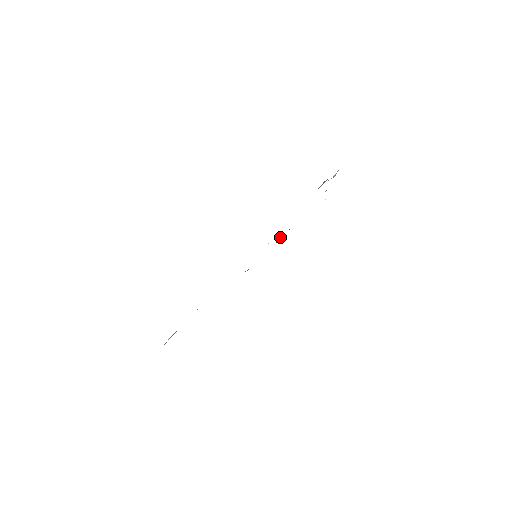
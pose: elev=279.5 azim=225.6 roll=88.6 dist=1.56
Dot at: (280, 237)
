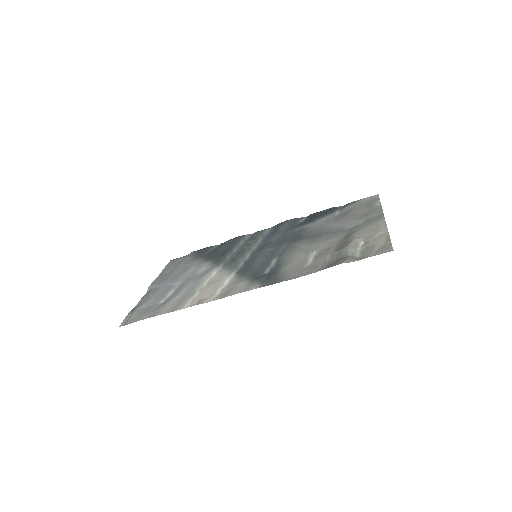
Dot at: (296, 228)
